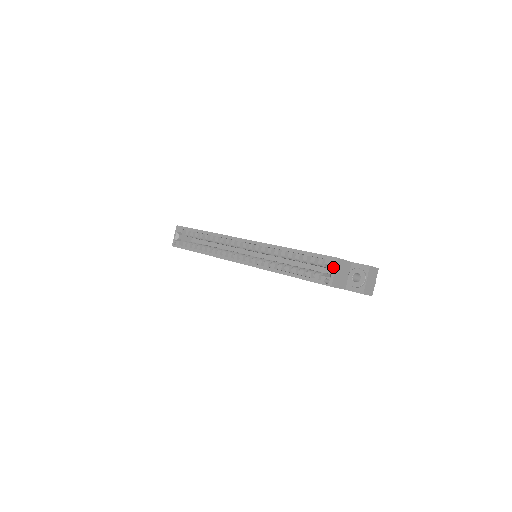
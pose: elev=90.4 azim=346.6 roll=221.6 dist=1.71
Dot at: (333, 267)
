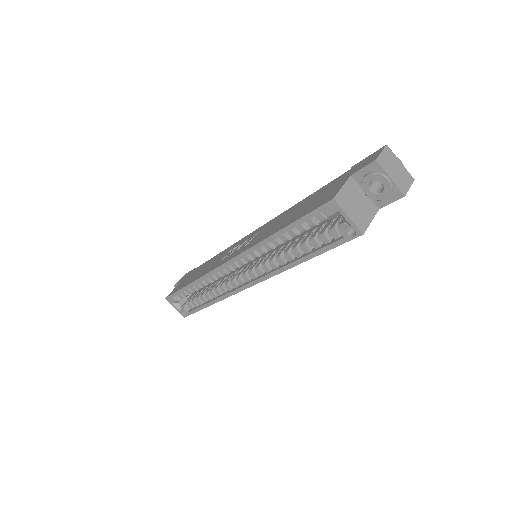
Dot at: (340, 213)
